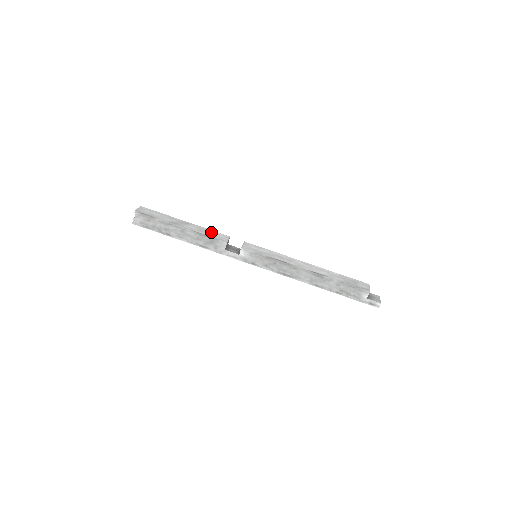
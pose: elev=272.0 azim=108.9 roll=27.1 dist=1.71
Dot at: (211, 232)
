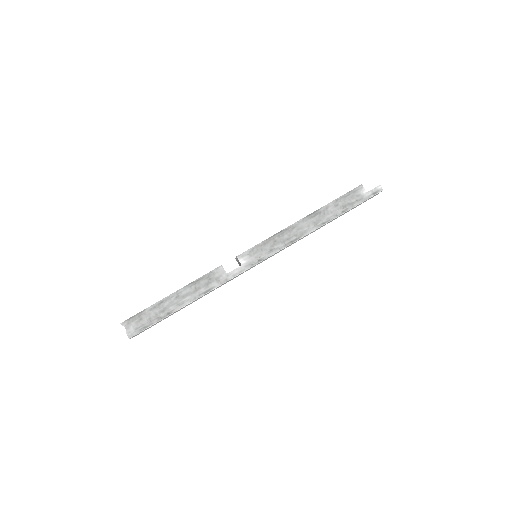
Dot at: occluded
